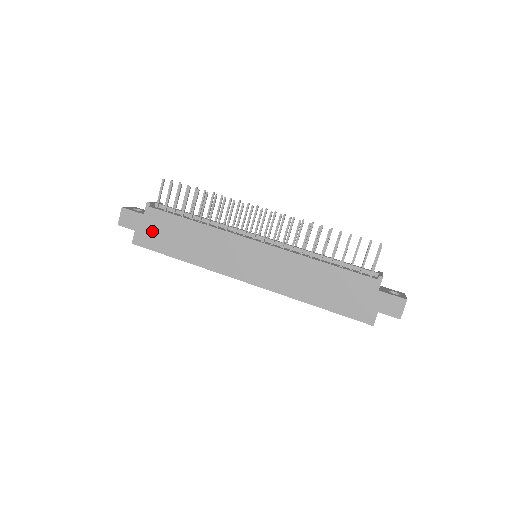
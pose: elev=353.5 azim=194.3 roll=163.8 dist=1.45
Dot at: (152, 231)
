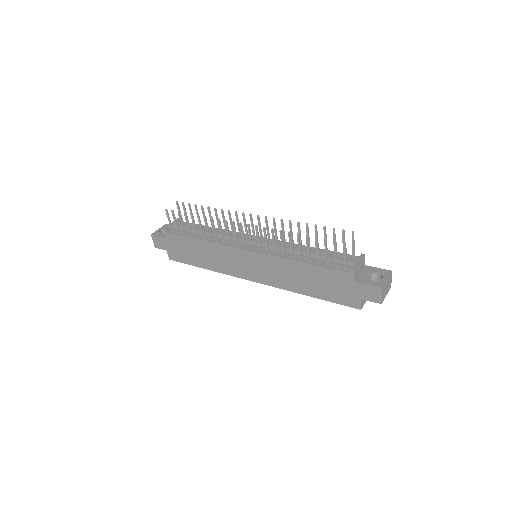
Dot at: (177, 250)
